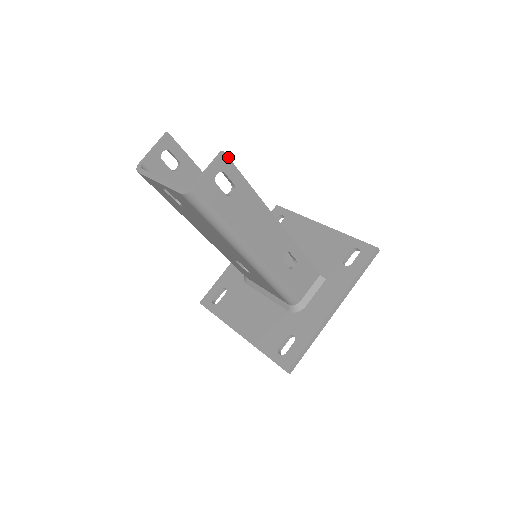
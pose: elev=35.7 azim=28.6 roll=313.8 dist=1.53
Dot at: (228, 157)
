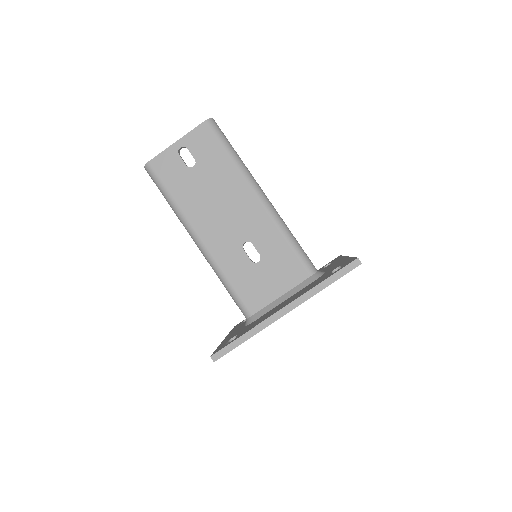
Dot at: occluded
